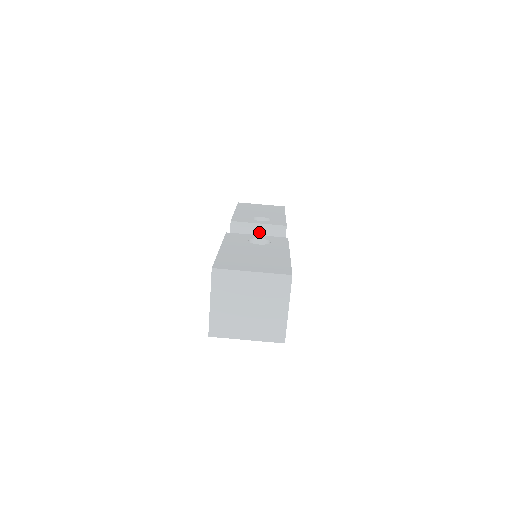
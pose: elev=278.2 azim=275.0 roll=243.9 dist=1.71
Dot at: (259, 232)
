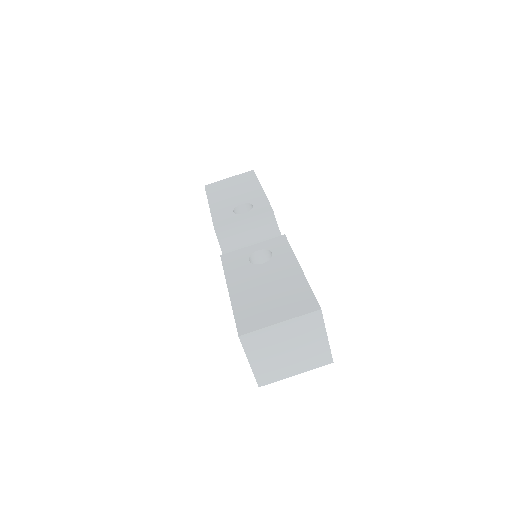
Dot at: (248, 228)
